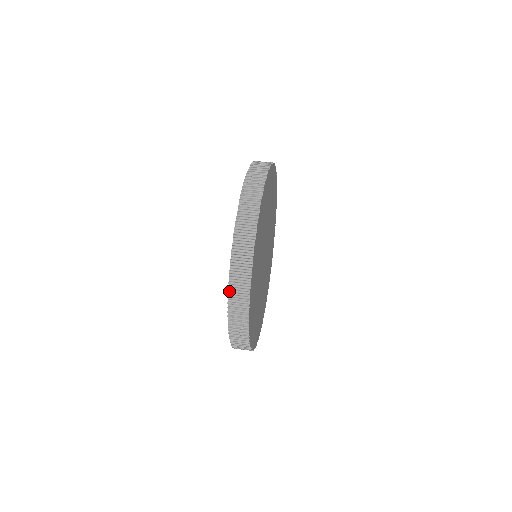
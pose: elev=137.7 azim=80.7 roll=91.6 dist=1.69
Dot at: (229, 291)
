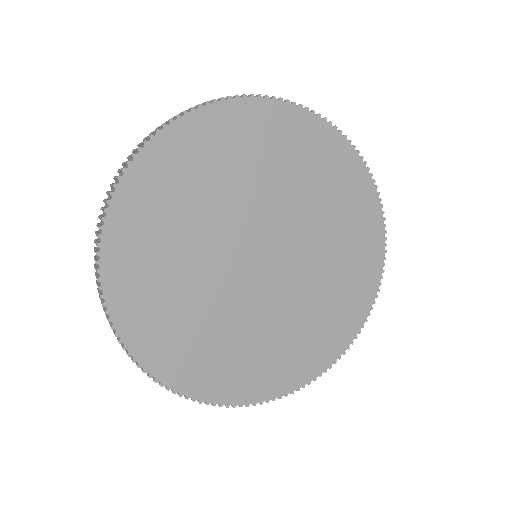
Dot at: occluded
